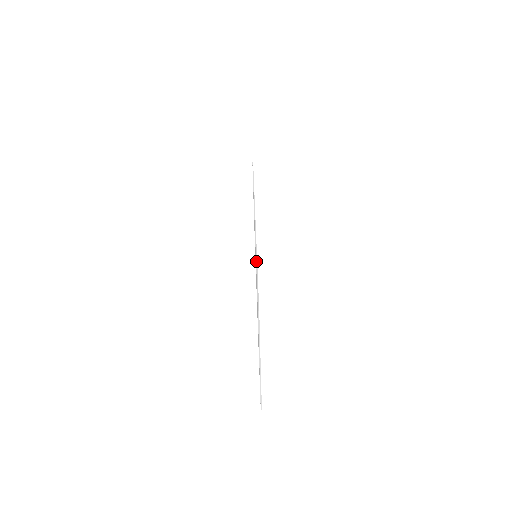
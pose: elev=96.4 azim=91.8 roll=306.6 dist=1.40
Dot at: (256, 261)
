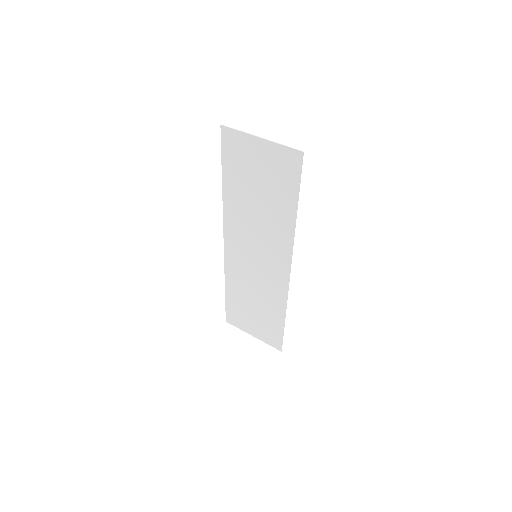
Dot at: (222, 179)
